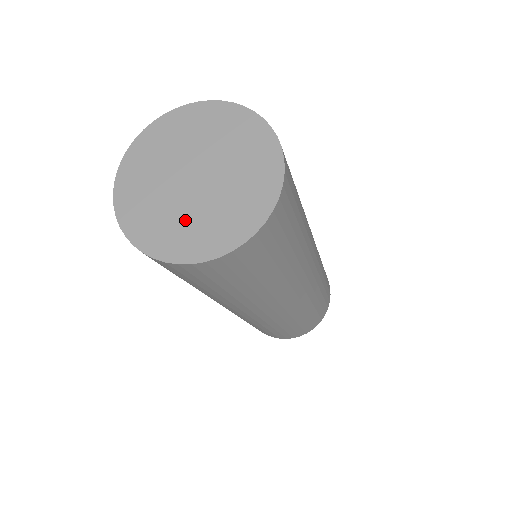
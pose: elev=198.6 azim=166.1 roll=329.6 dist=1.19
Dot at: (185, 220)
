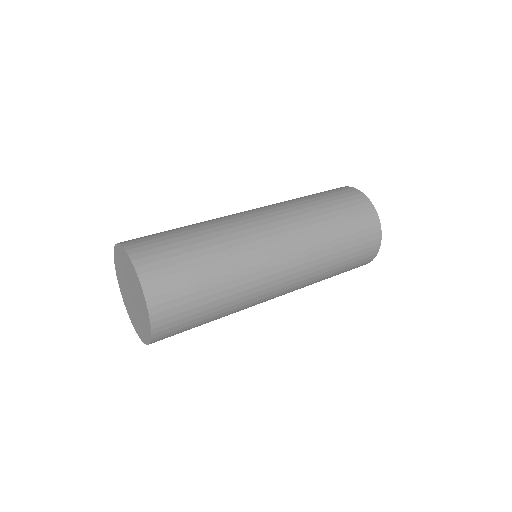
Dot at: (127, 299)
